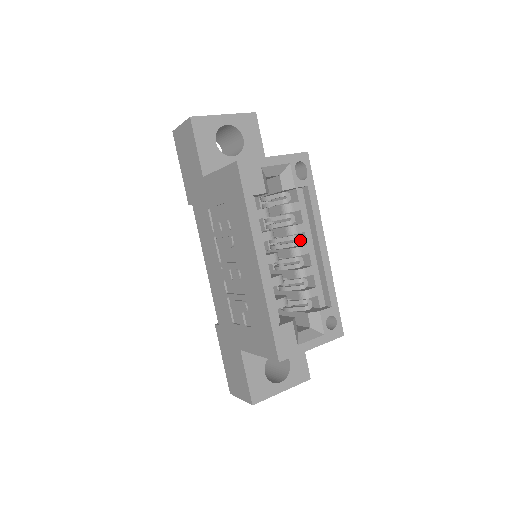
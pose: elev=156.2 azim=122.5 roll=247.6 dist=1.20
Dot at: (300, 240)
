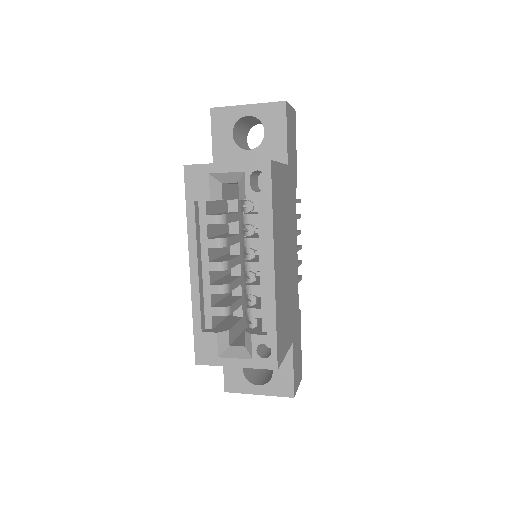
Dot at: occluded
